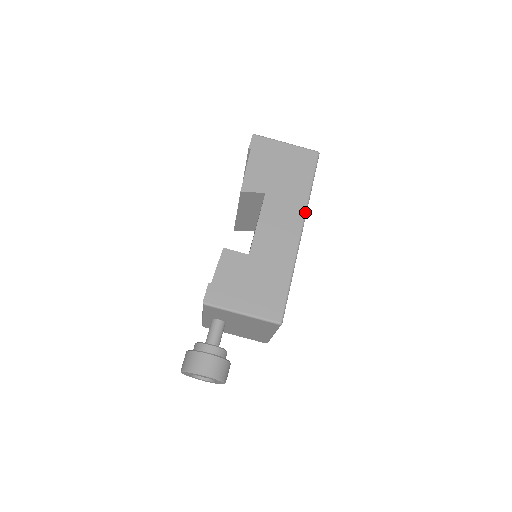
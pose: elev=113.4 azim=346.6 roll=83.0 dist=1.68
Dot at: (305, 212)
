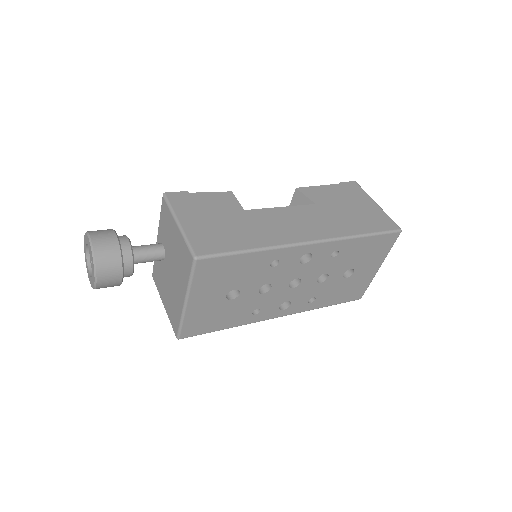
Dot at: (333, 238)
